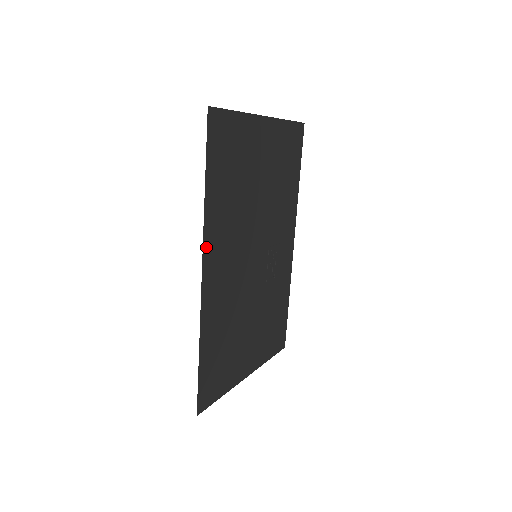
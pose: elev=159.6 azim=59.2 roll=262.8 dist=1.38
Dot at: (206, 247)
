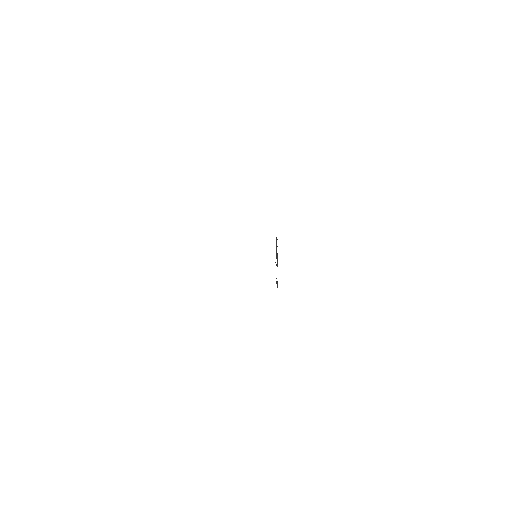
Dot at: occluded
